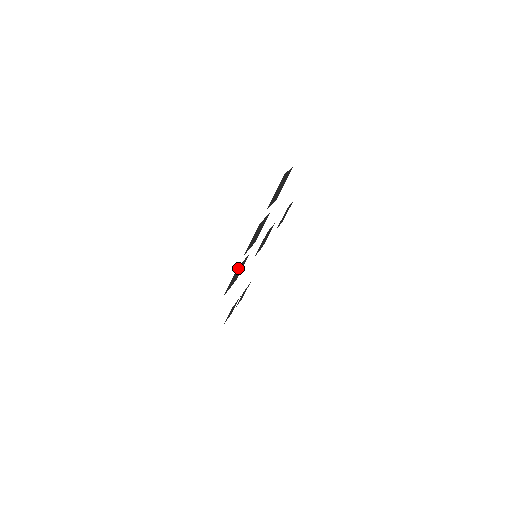
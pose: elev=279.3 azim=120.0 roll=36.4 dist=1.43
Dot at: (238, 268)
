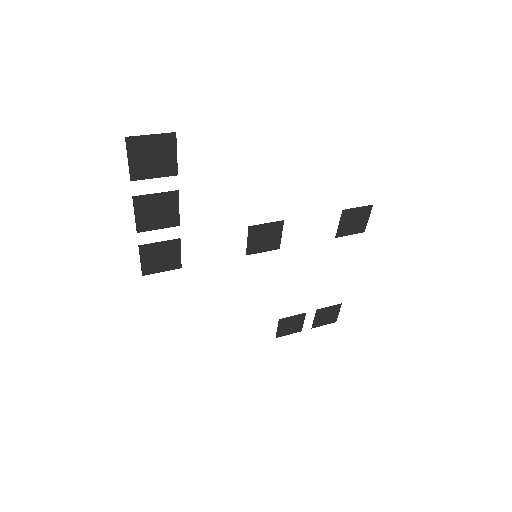
Dot at: (148, 248)
